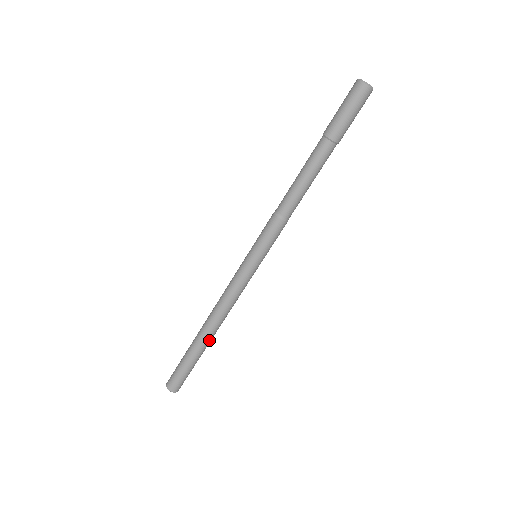
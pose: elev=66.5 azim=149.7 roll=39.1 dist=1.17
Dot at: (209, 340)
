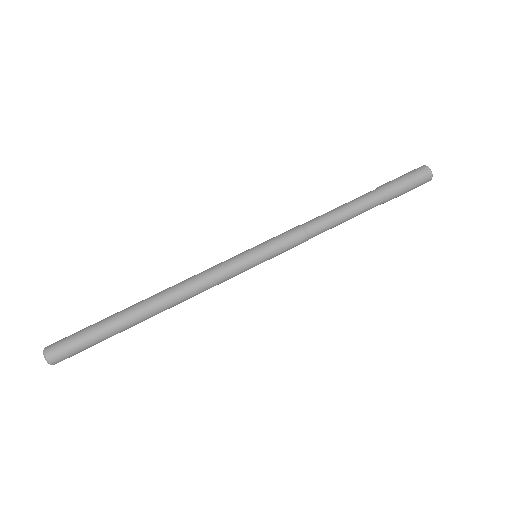
Dot at: (146, 319)
